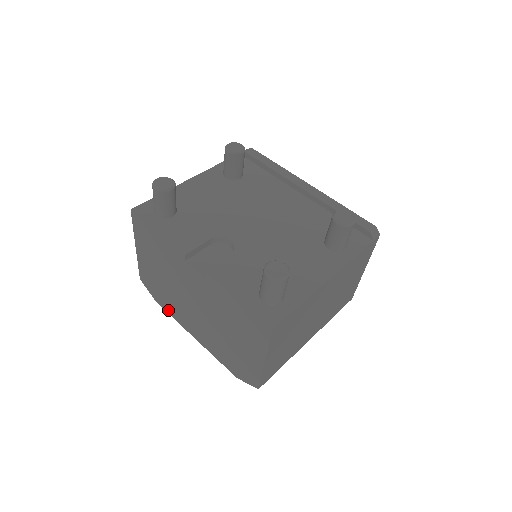
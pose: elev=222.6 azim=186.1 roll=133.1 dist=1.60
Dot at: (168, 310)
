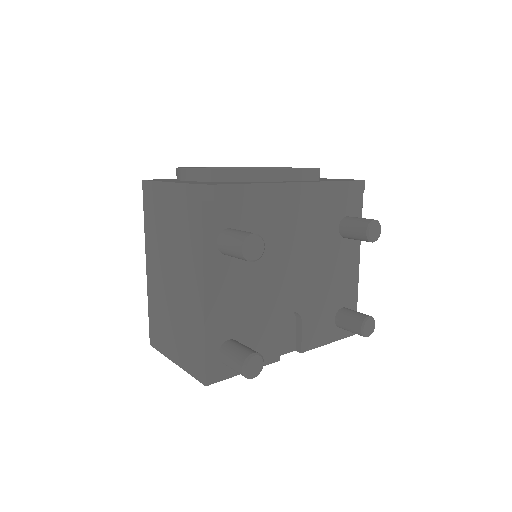
Dot at: occluded
